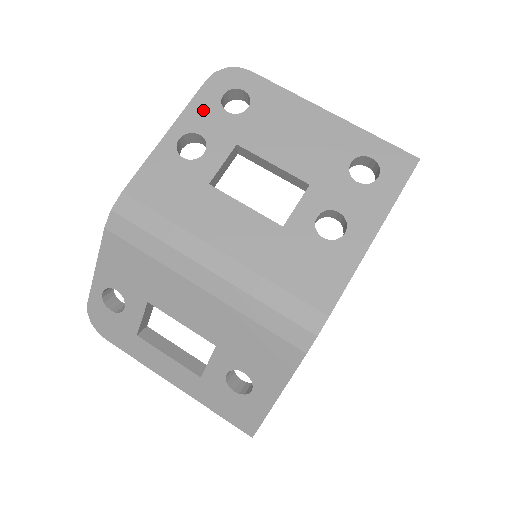
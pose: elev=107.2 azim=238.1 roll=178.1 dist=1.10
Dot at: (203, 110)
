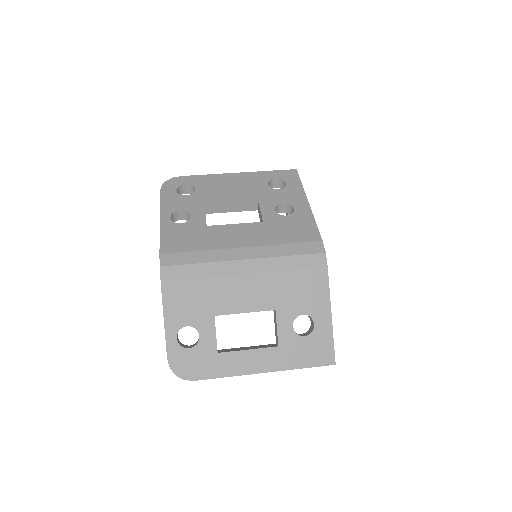
Dot at: (171, 201)
